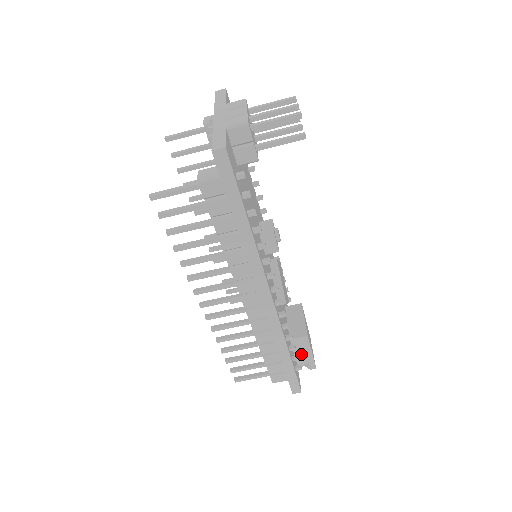
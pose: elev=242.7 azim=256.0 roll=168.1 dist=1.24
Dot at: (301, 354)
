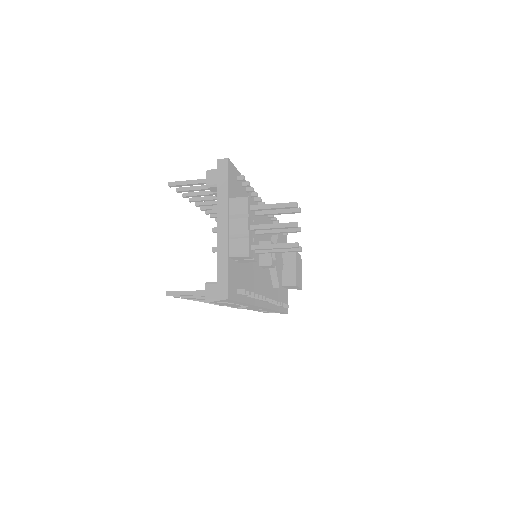
Dot at: occluded
